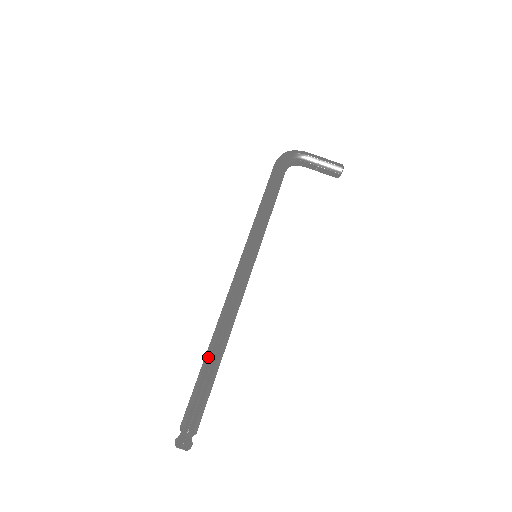
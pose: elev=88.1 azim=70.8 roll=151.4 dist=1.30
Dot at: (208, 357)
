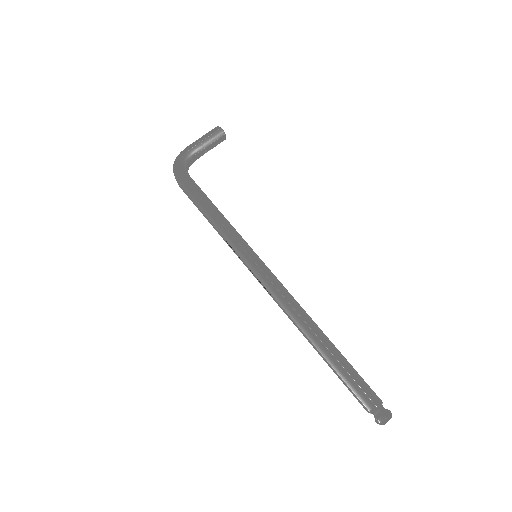
Dot at: (324, 353)
